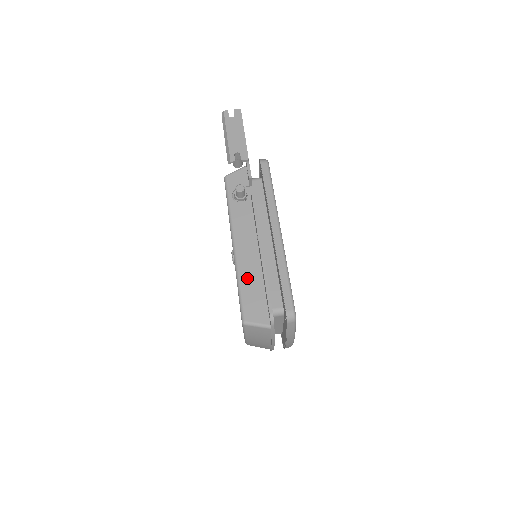
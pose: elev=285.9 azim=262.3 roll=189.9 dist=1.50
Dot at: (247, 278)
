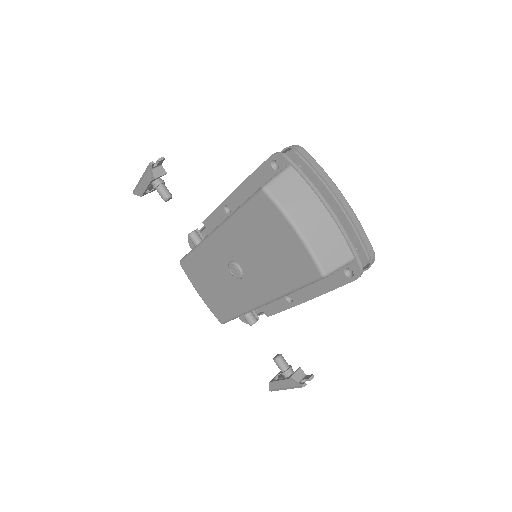
Dot at: occluded
